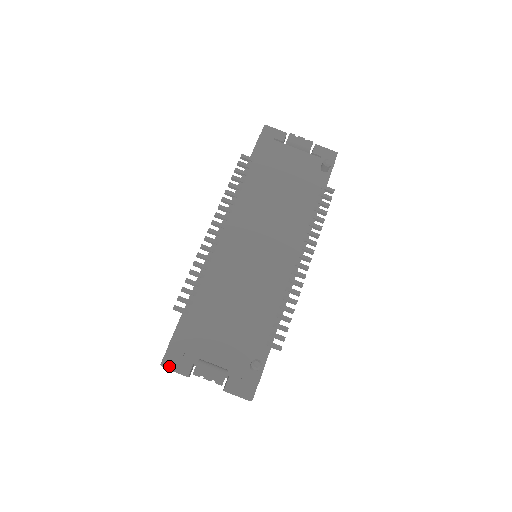
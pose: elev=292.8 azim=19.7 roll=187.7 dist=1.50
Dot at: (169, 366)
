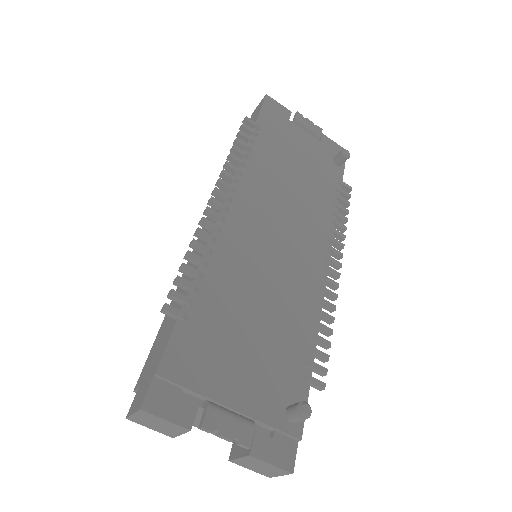
Dot at: (156, 412)
